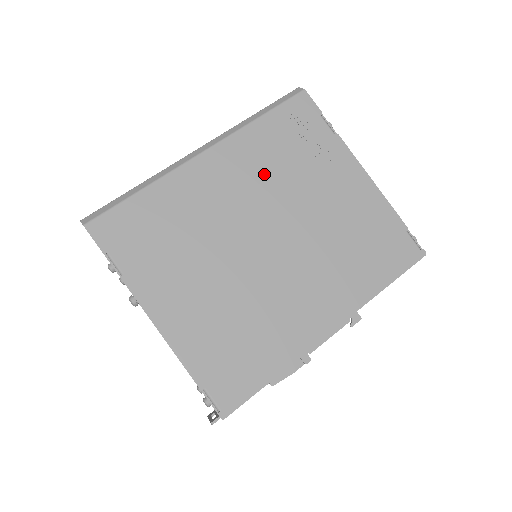
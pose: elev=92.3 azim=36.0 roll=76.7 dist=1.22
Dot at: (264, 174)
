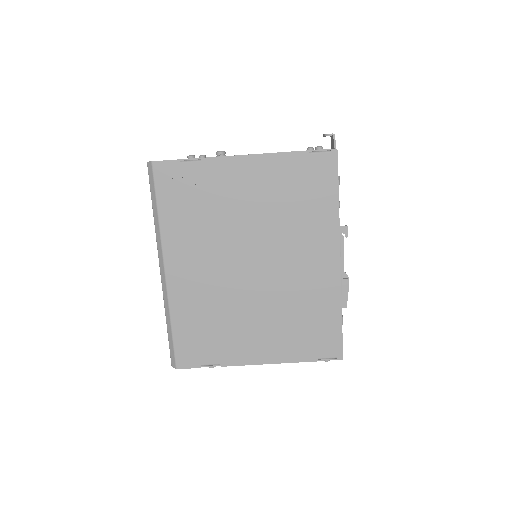
Dot at: (203, 238)
